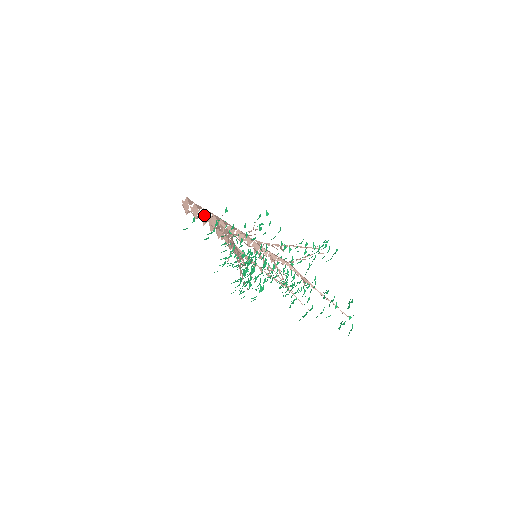
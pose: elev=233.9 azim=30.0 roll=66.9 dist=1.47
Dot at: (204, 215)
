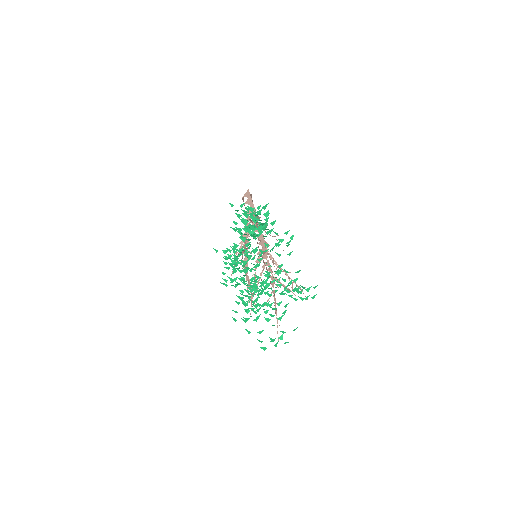
Dot at: (252, 207)
